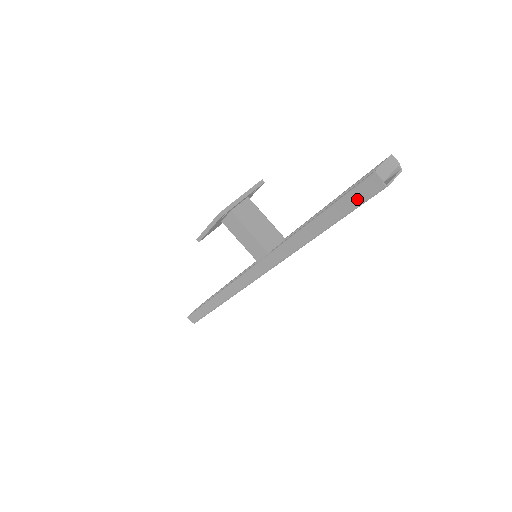
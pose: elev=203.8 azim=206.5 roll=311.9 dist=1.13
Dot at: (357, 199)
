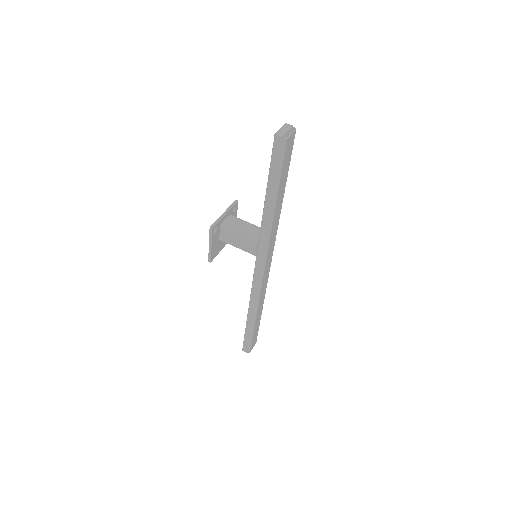
Dot at: (278, 160)
